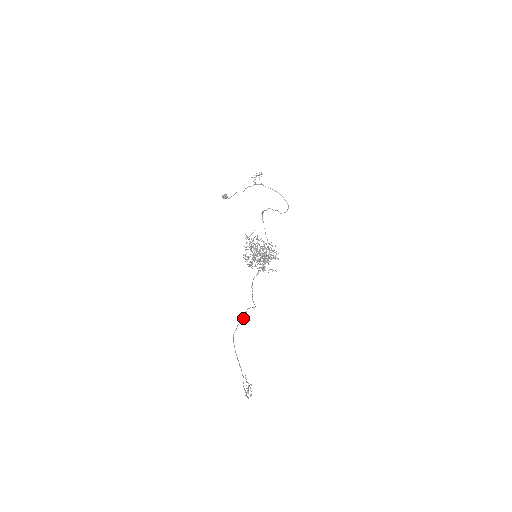
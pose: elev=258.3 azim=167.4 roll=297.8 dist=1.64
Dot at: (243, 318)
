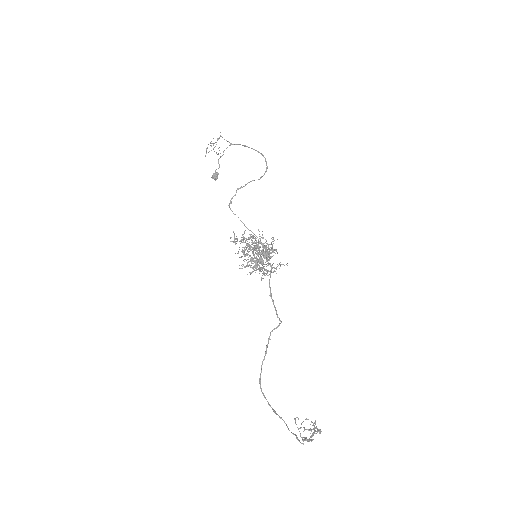
Dot at: (265, 353)
